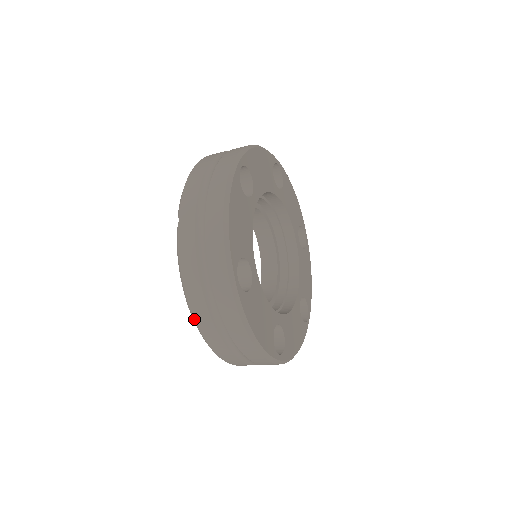
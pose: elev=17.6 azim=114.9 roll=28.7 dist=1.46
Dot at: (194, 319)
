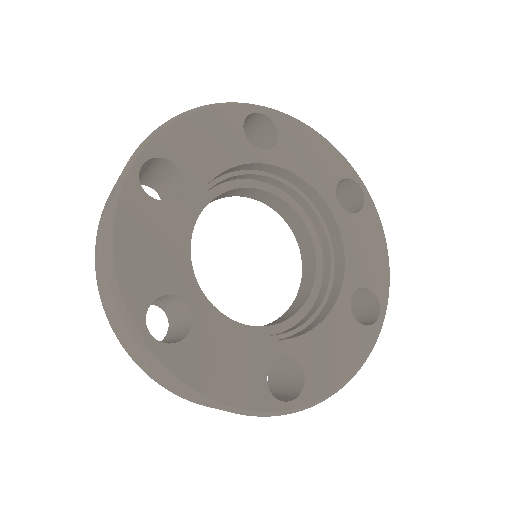
Dot at: occluded
